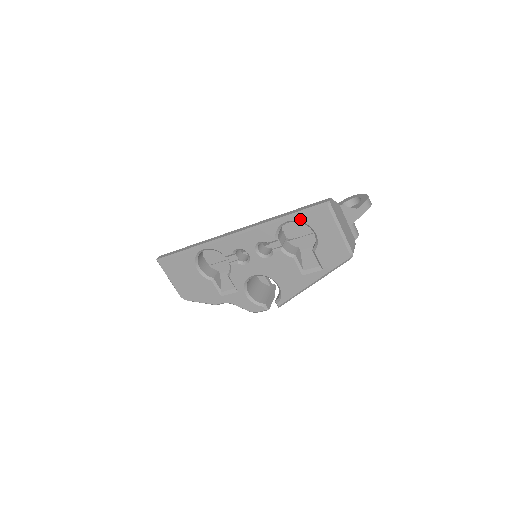
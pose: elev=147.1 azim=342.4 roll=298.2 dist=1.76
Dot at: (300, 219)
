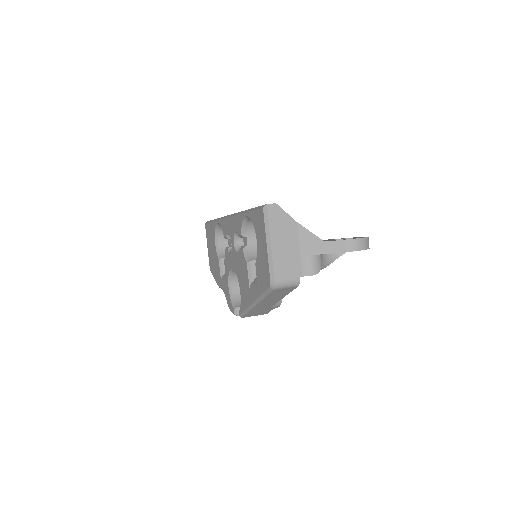
Dot at: (251, 217)
